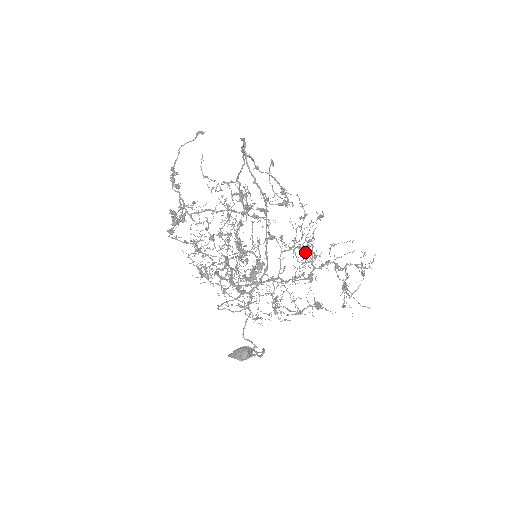
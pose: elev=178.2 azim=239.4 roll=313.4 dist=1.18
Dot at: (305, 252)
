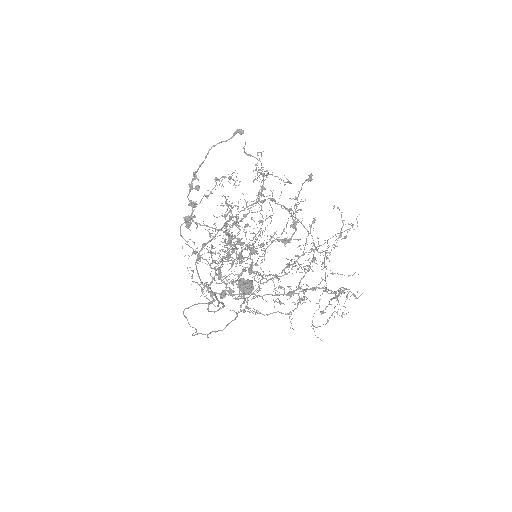
Dot at: occluded
